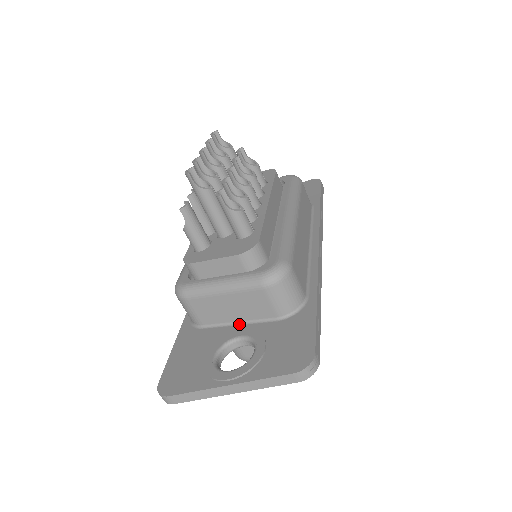
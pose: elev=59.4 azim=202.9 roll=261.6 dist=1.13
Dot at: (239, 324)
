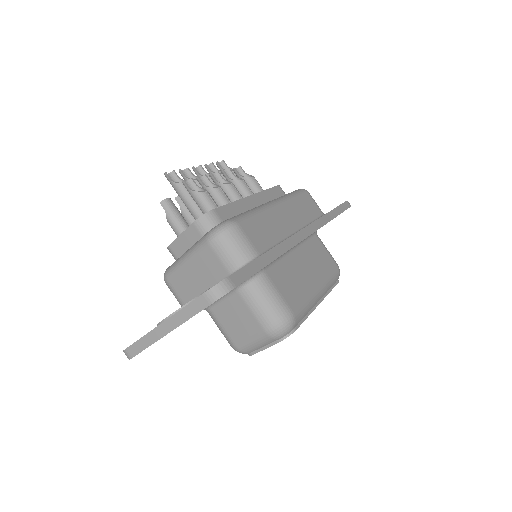
Dot at: occluded
